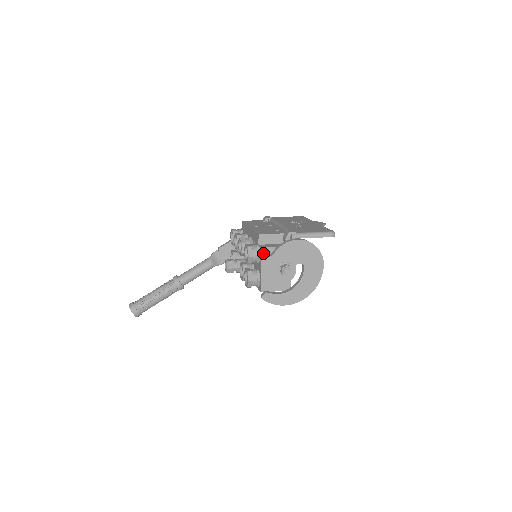
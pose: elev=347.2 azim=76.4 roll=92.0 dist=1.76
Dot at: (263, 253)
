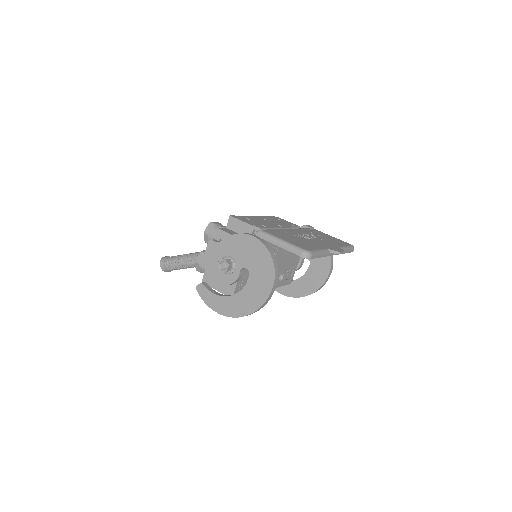
Dot at: (218, 236)
